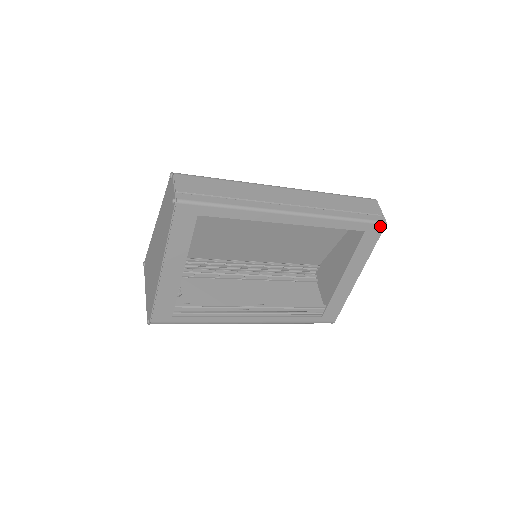
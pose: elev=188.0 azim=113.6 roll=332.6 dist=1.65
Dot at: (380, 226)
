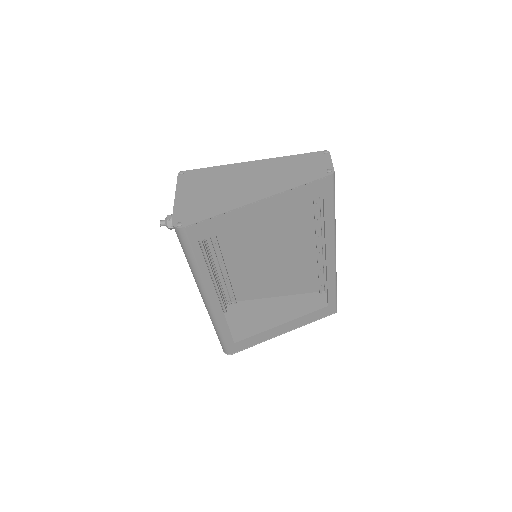
Dot at: (334, 310)
